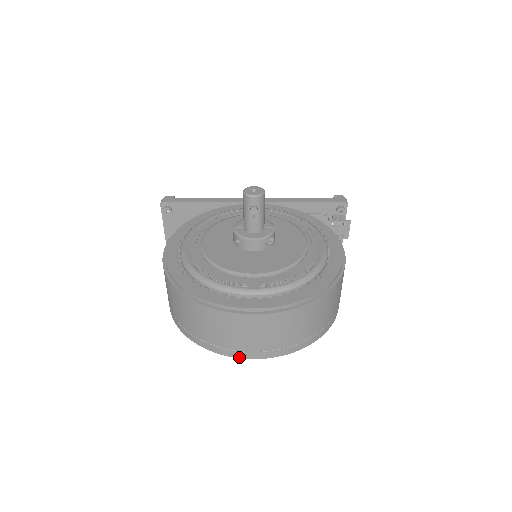
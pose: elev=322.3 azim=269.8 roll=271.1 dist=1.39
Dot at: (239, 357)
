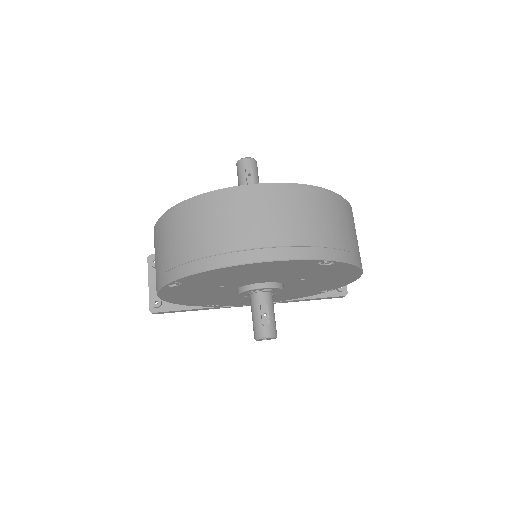
Dot at: (254, 260)
